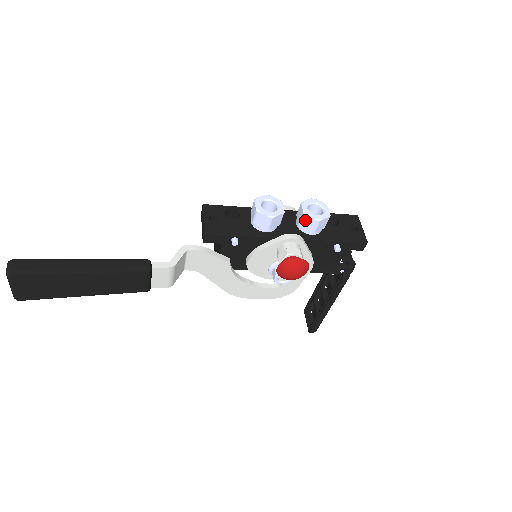
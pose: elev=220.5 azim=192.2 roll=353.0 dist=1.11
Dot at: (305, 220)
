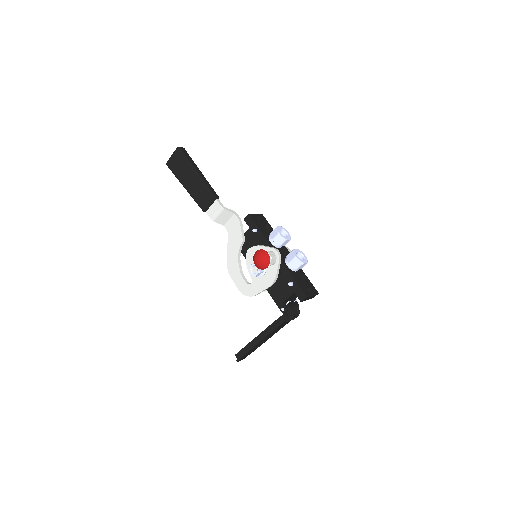
Dot at: (291, 253)
